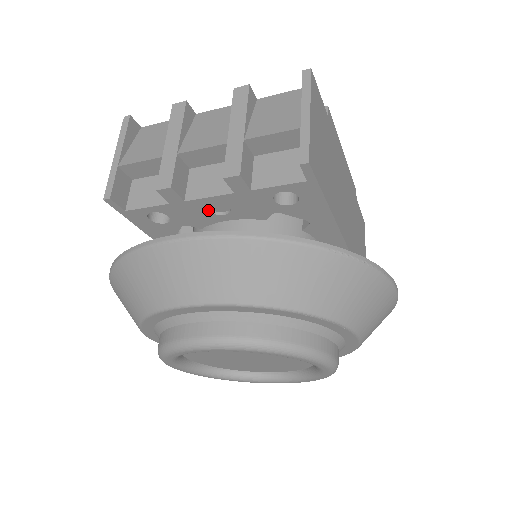
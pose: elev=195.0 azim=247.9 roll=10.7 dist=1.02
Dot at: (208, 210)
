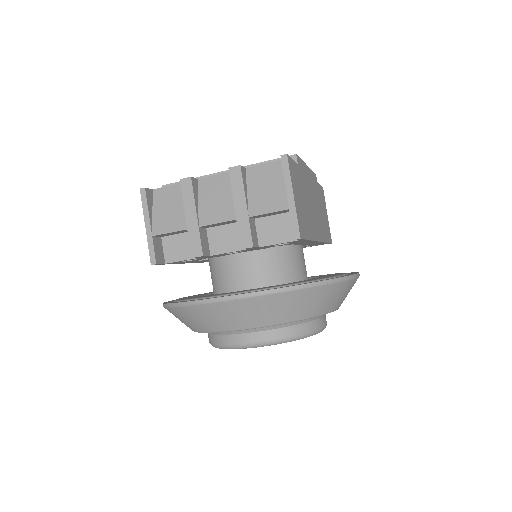
Dot at: (226, 254)
